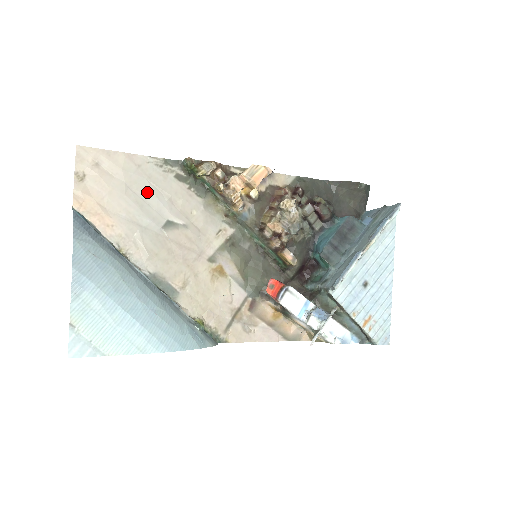
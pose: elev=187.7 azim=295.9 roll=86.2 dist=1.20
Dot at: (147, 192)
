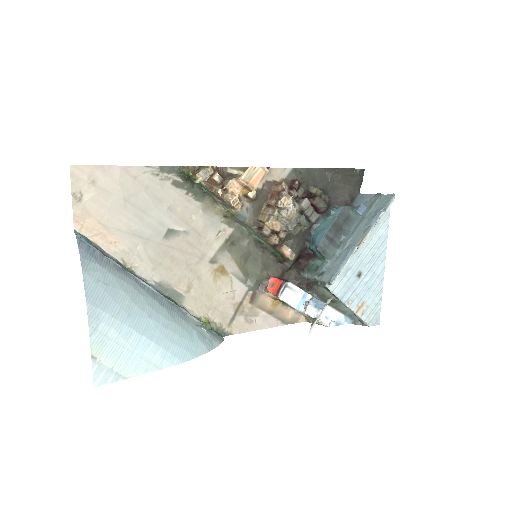
Dot at: (146, 204)
